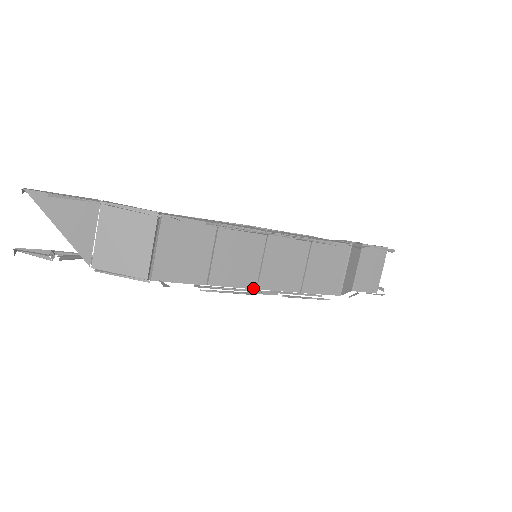
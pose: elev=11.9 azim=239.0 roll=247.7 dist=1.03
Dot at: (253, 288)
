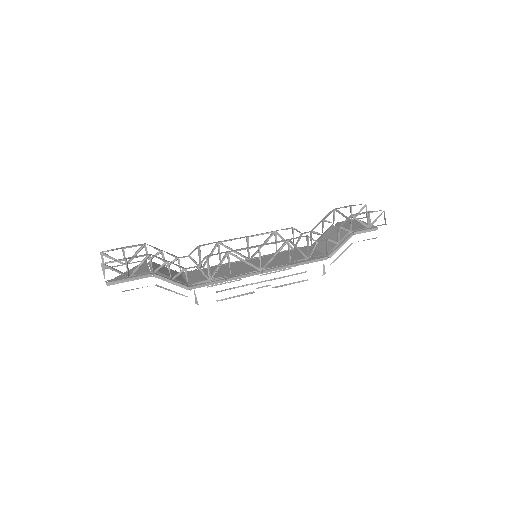
Dot at: occluded
